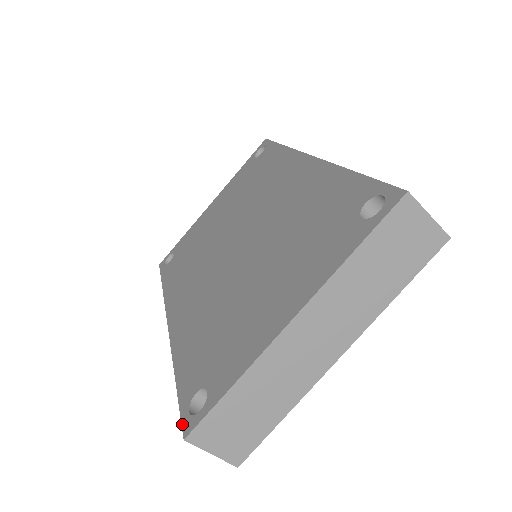
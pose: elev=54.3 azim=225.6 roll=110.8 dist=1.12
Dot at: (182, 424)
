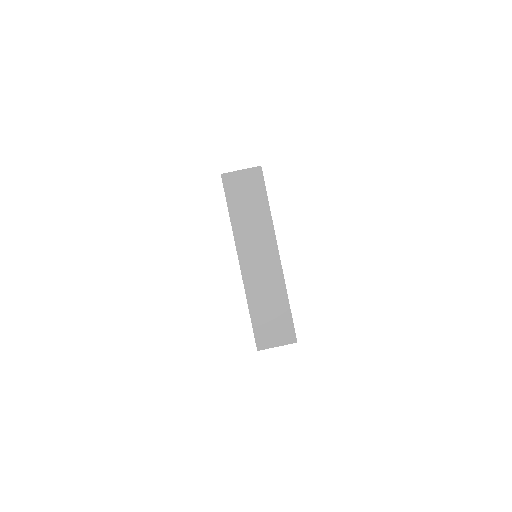
Dot at: occluded
